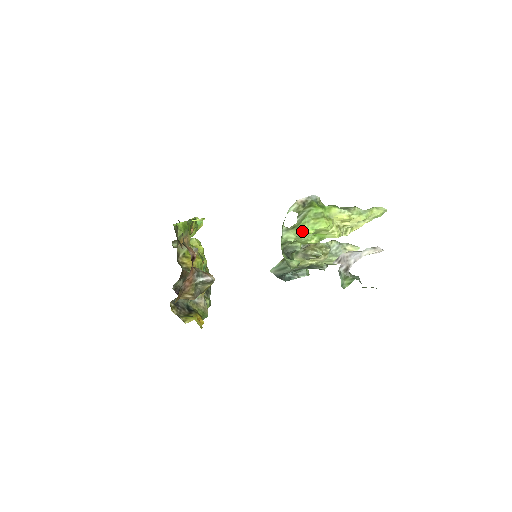
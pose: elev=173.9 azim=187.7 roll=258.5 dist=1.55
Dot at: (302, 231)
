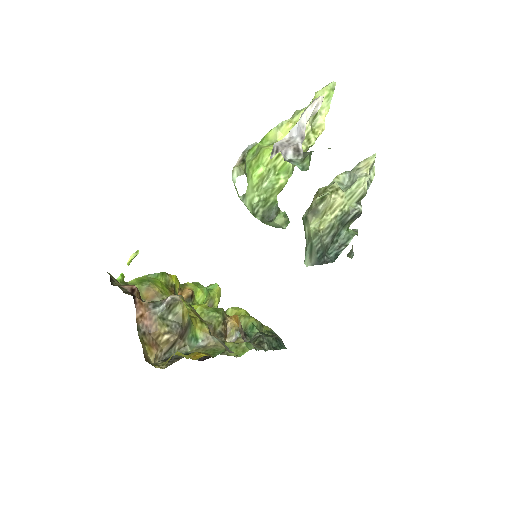
Dot at: (252, 180)
